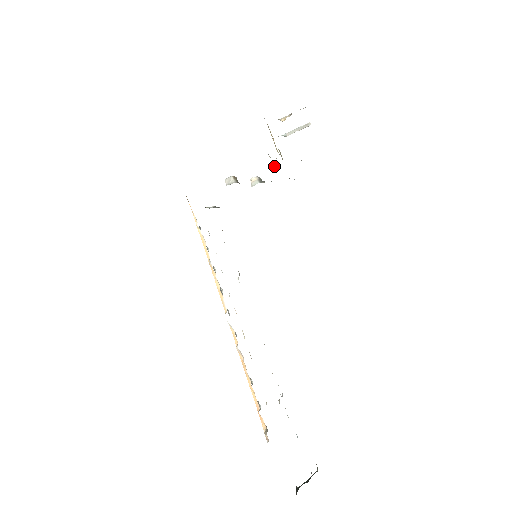
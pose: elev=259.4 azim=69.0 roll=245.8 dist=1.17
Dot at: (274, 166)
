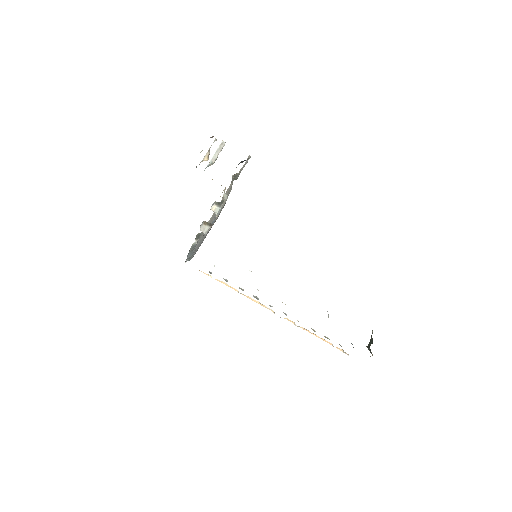
Dot at: (225, 195)
